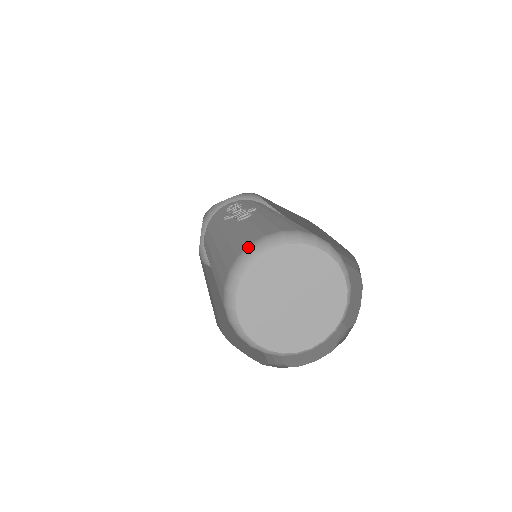
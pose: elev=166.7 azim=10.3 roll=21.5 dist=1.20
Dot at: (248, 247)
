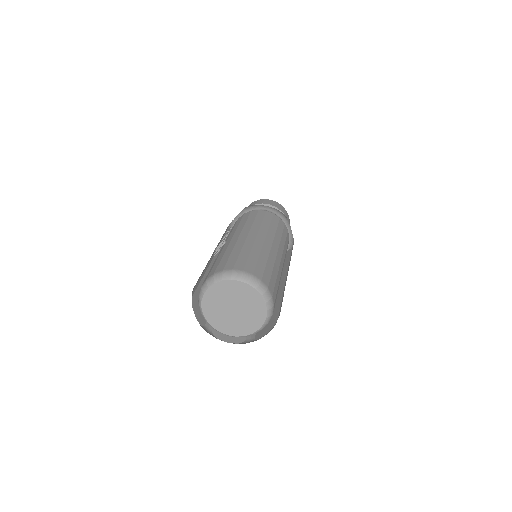
Dot at: (201, 288)
